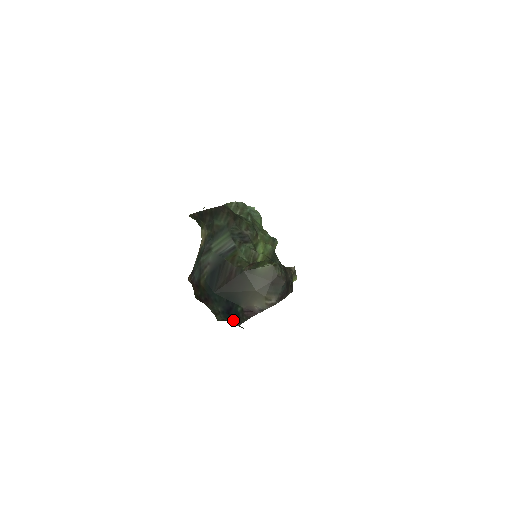
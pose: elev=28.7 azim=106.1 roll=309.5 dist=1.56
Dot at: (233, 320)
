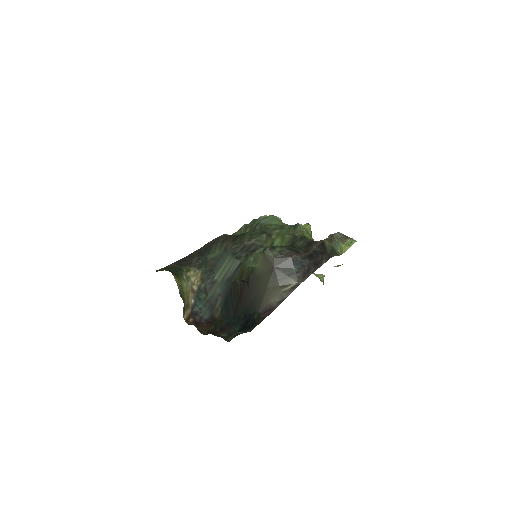
Dot at: (246, 331)
